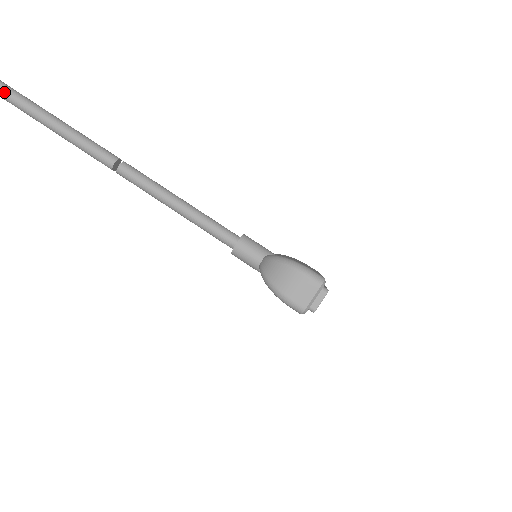
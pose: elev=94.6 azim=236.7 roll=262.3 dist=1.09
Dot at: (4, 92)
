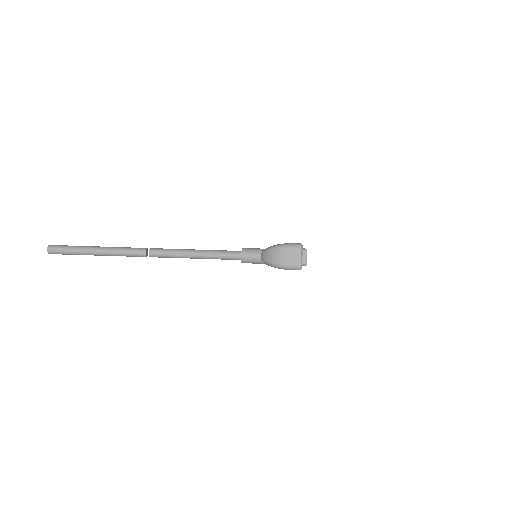
Dot at: (57, 250)
